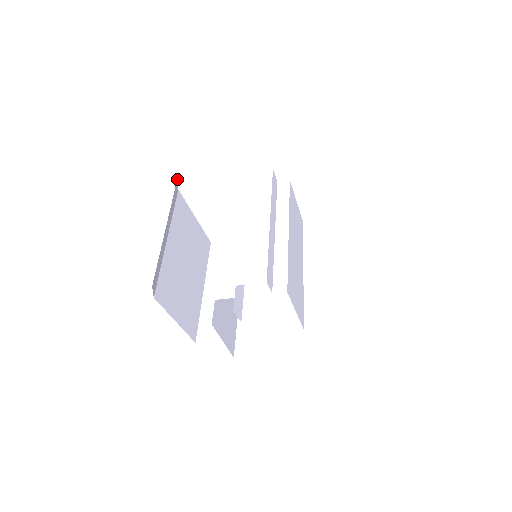
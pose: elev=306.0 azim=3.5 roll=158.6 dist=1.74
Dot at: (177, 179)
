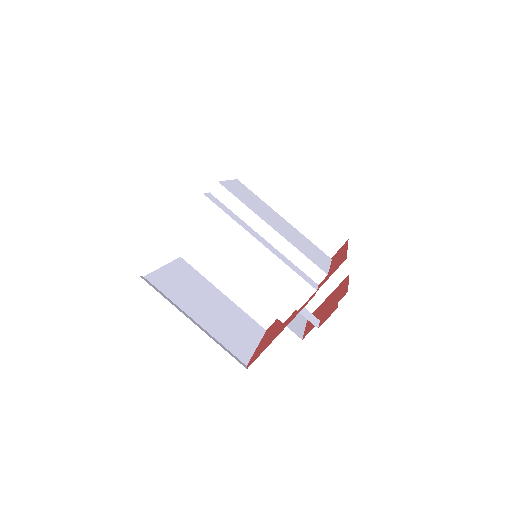
Dot at: occluded
